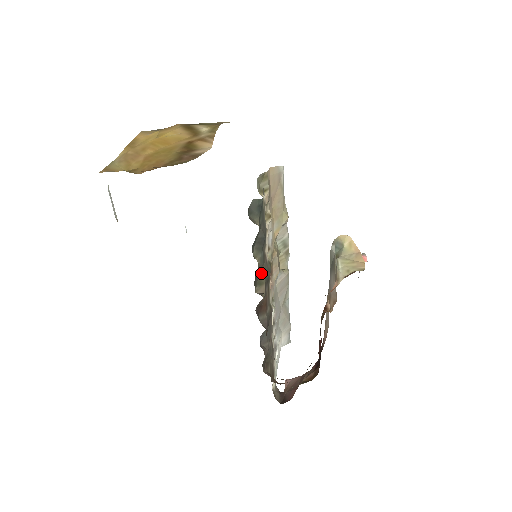
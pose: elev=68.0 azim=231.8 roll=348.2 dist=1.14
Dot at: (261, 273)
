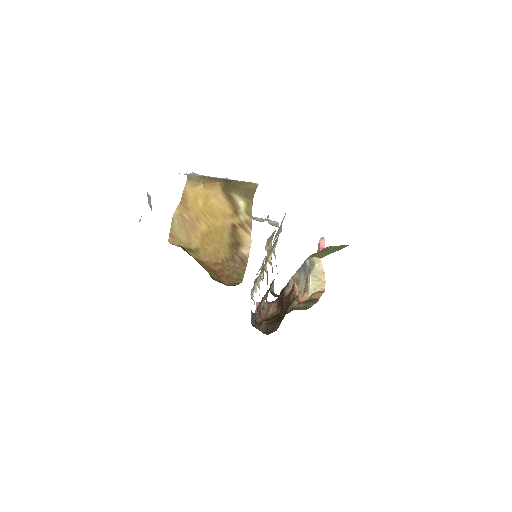
Dot at: occluded
